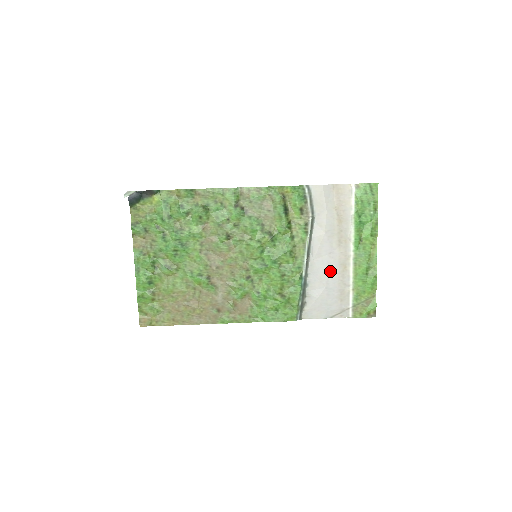
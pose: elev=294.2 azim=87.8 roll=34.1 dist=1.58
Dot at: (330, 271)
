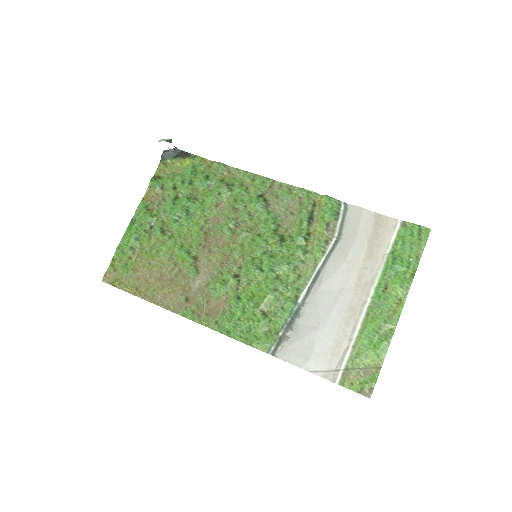
Dot at: (333, 310)
